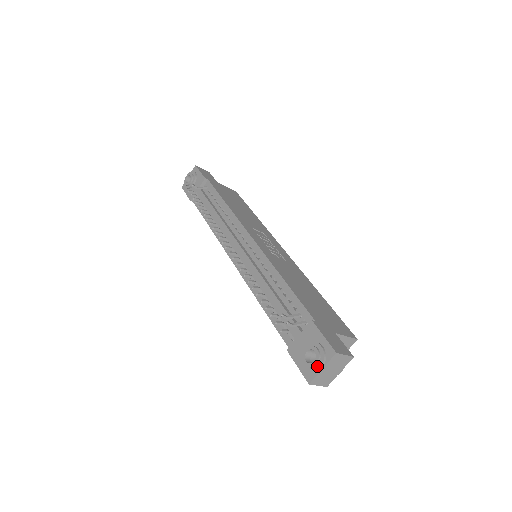
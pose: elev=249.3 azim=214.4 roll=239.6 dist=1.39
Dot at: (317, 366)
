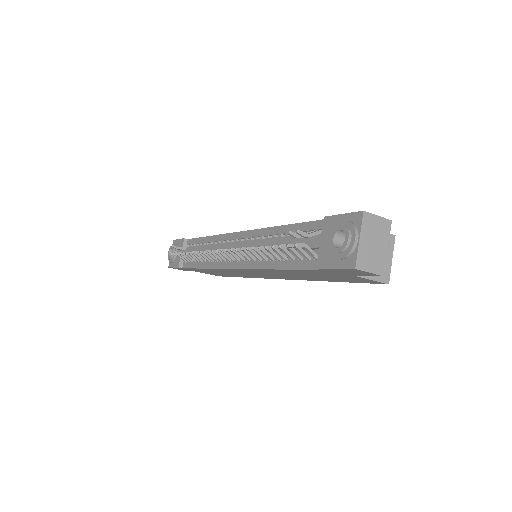
Dot at: (351, 240)
